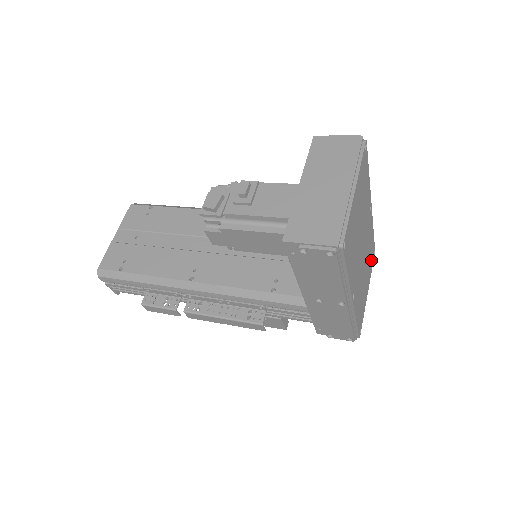
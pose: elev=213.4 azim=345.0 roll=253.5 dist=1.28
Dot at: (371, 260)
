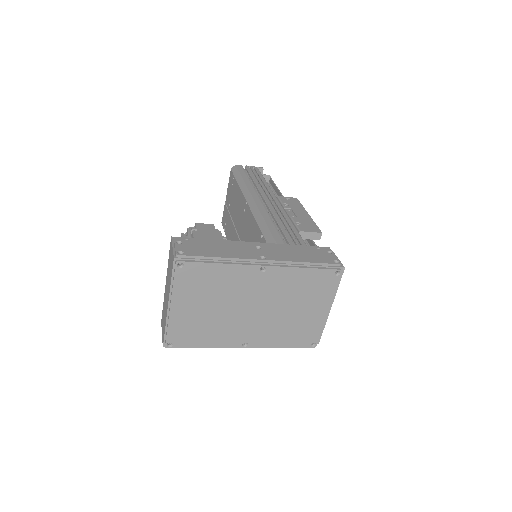
Dot at: (321, 286)
